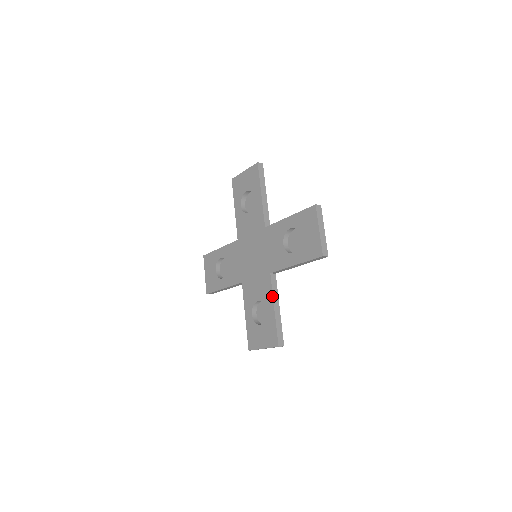
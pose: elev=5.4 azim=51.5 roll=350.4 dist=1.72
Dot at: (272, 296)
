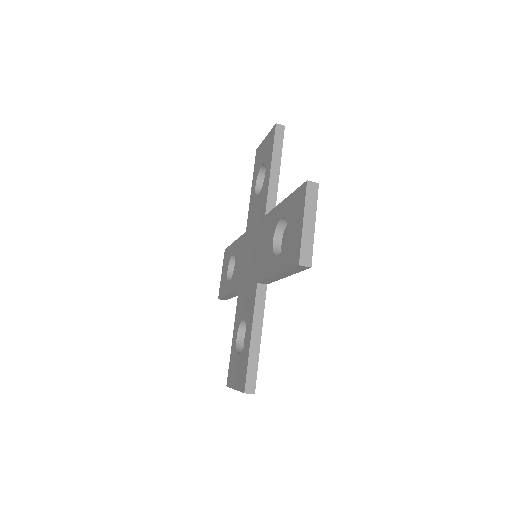
Dot at: (252, 316)
